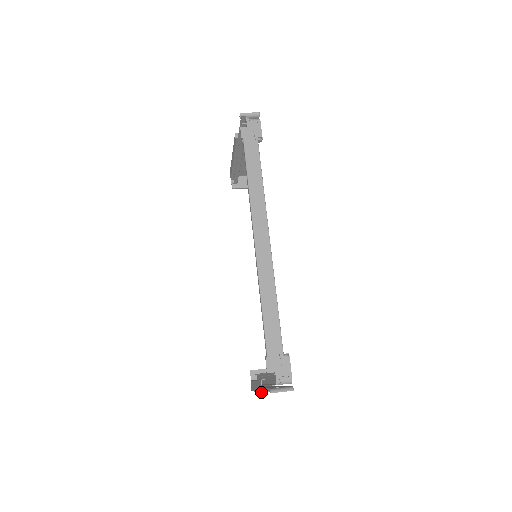
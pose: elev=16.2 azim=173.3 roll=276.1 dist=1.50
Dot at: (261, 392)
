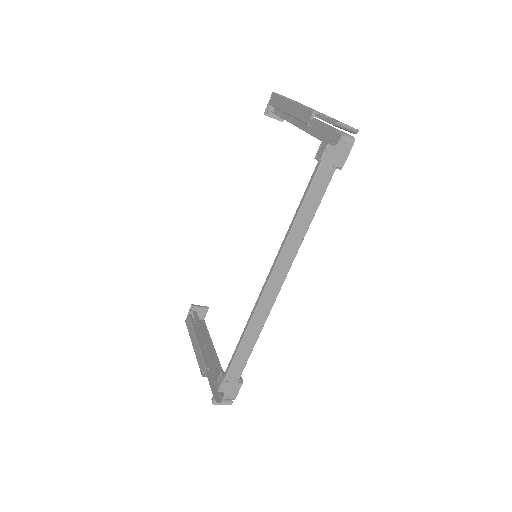
Dot at: (200, 371)
